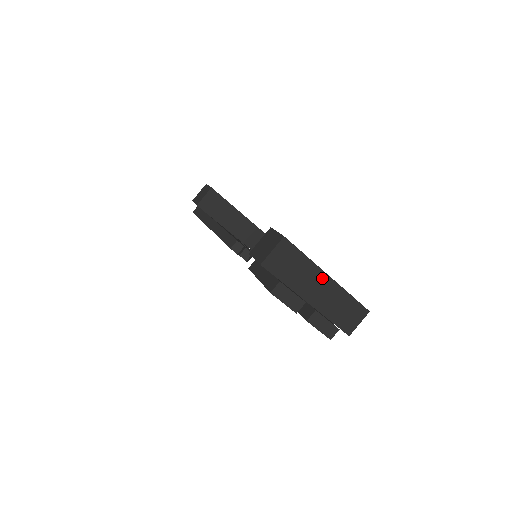
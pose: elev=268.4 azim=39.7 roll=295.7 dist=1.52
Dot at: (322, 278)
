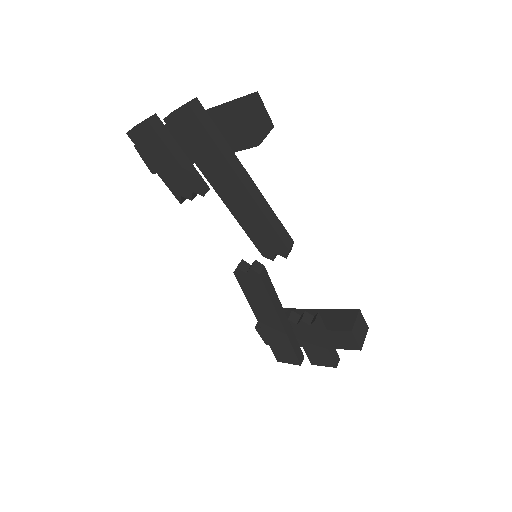
Dot at: occluded
